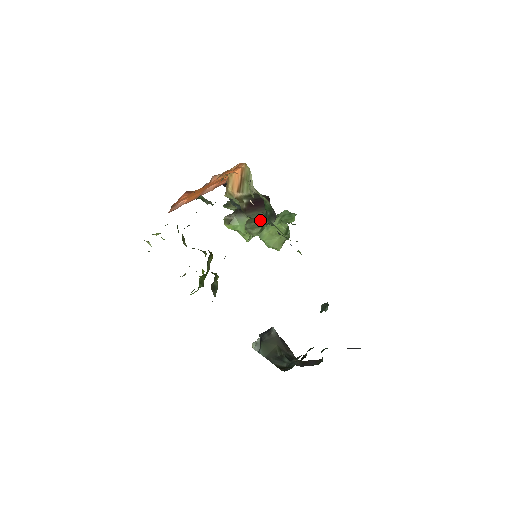
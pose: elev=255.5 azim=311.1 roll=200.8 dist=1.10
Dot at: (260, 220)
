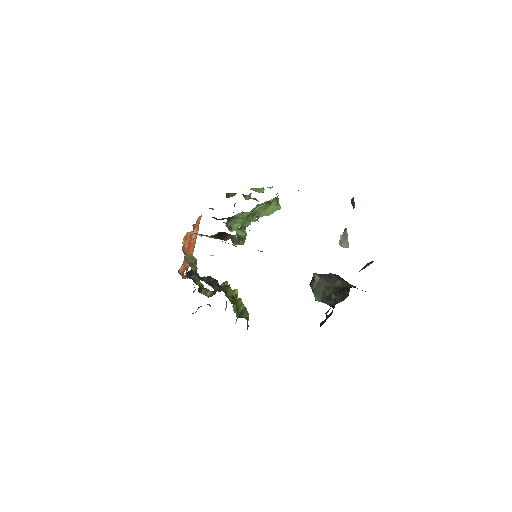
Dot at: (235, 239)
